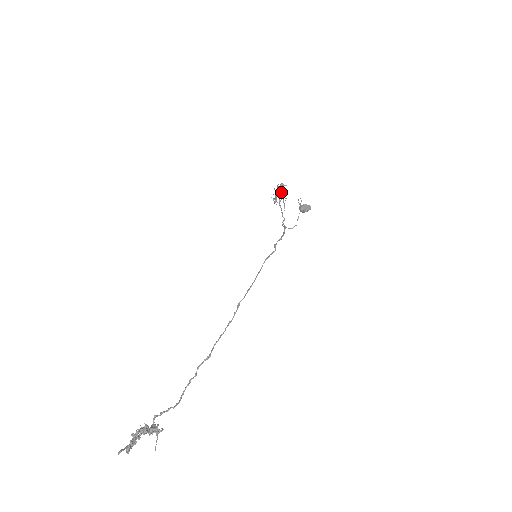
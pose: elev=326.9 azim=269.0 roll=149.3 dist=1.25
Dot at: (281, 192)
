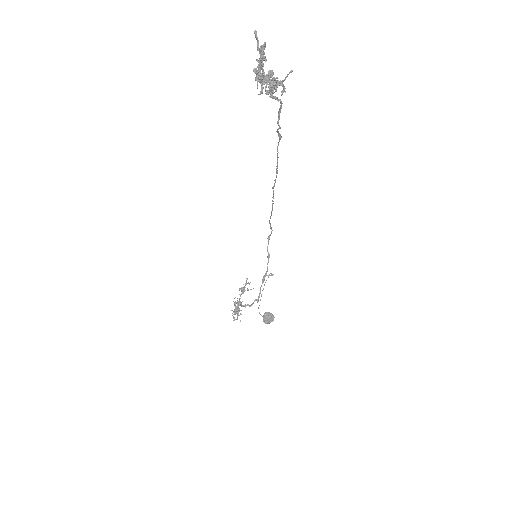
Dot at: (242, 287)
